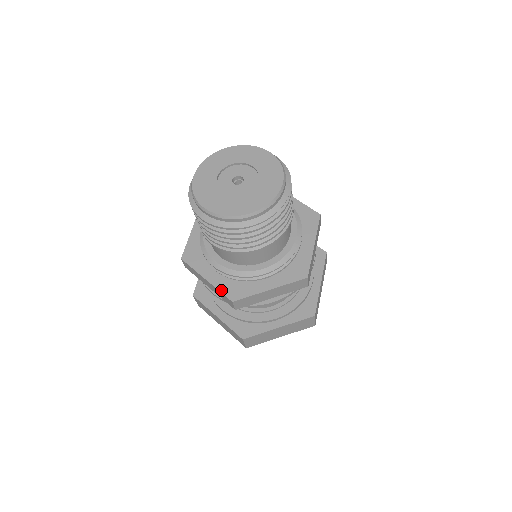
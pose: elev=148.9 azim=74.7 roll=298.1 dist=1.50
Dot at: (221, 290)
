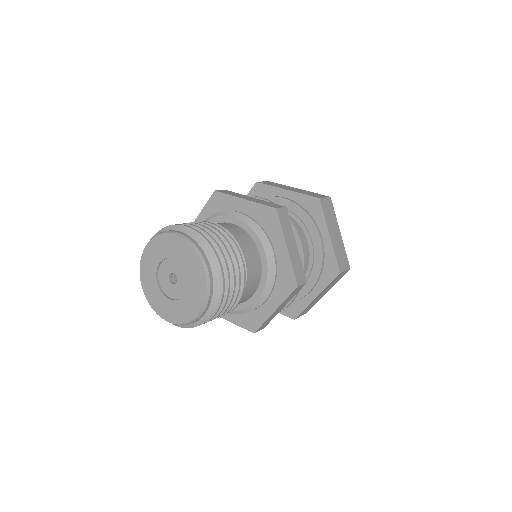
Dot at: occluded
